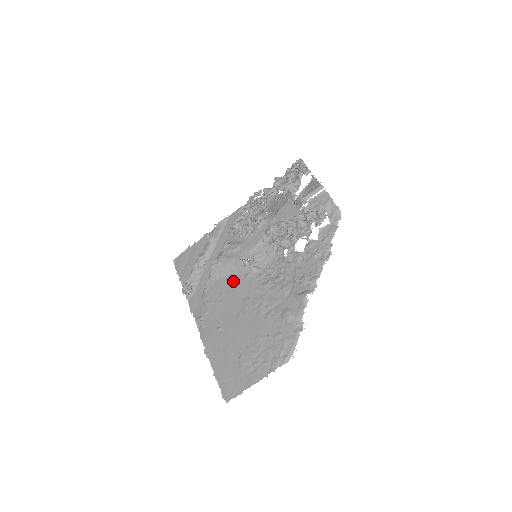
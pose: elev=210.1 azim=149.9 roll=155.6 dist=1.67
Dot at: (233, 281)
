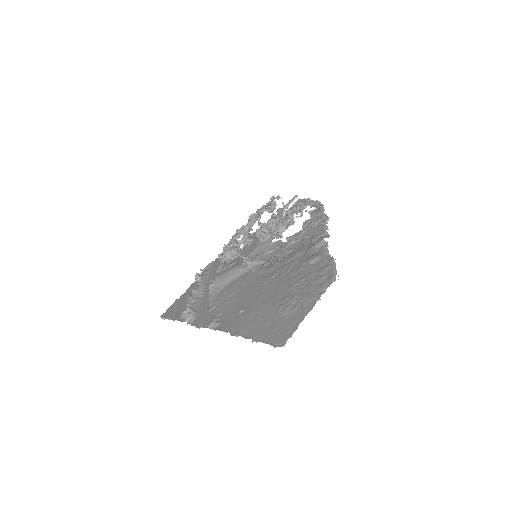
Dot at: (240, 280)
